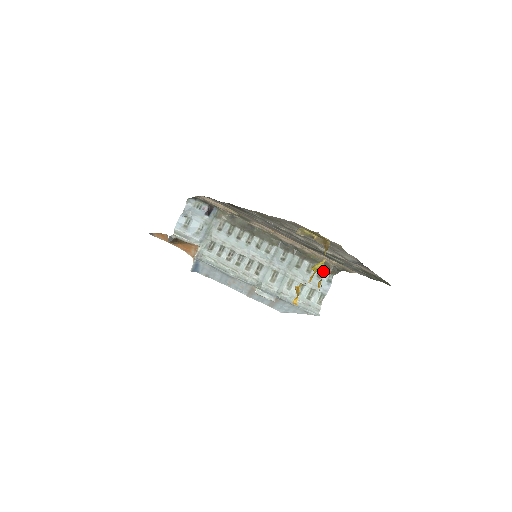
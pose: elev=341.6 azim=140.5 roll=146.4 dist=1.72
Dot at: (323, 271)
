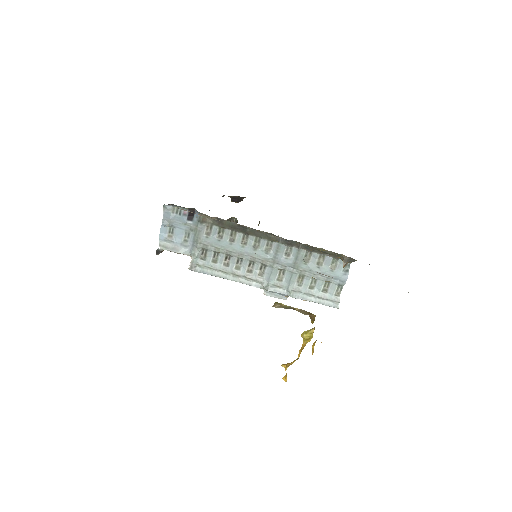
Dot at: (337, 260)
